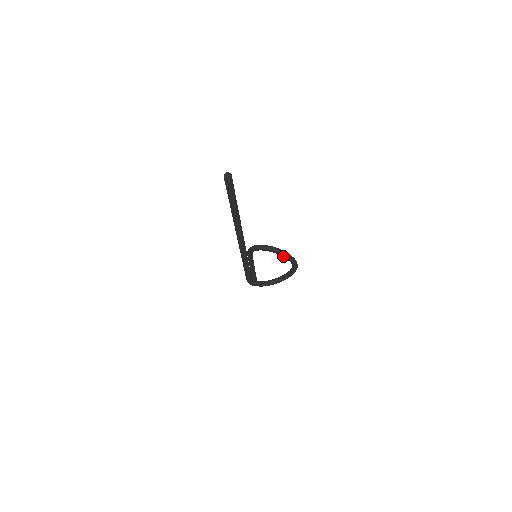
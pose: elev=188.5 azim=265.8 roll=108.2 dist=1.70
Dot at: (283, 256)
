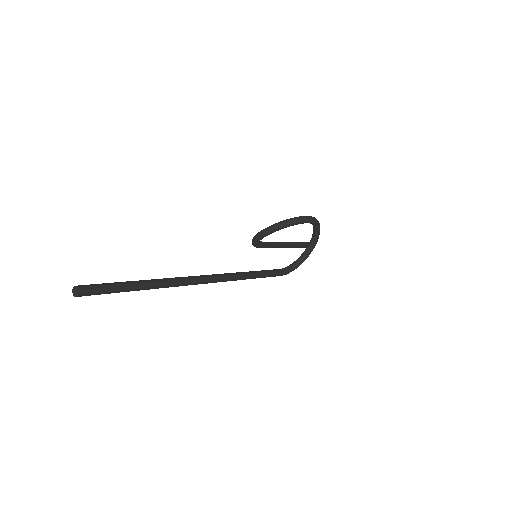
Dot at: (282, 228)
